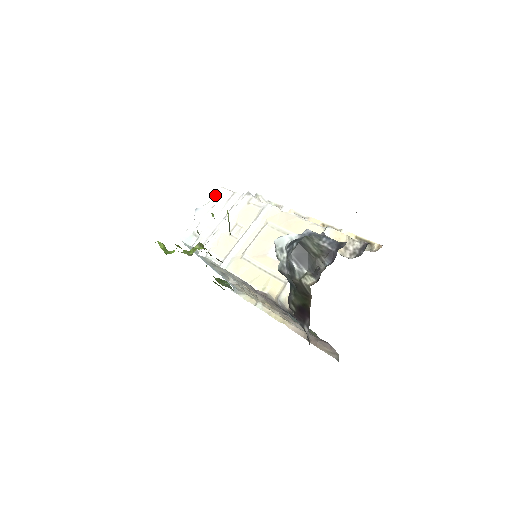
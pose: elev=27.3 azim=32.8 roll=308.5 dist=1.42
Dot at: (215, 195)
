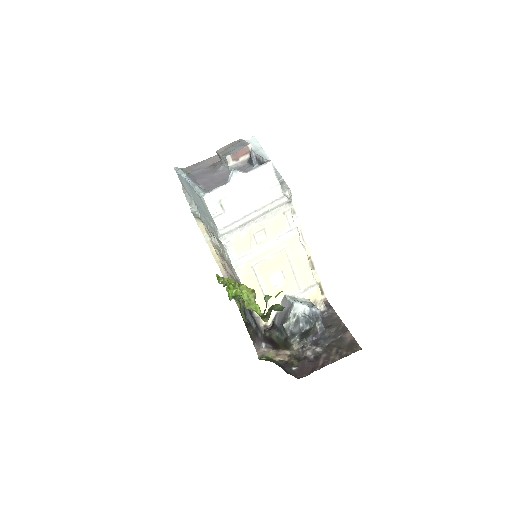
Dot at: (261, 169)
